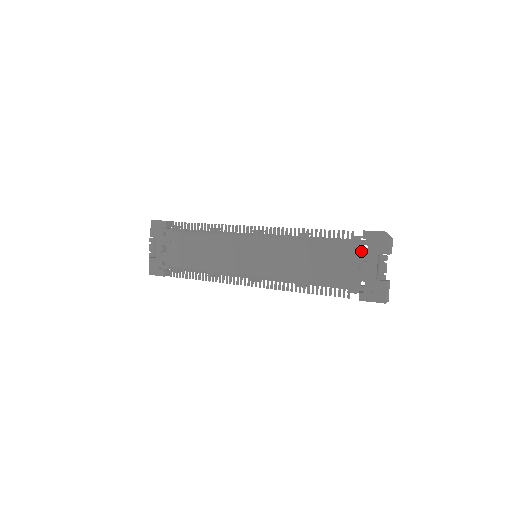
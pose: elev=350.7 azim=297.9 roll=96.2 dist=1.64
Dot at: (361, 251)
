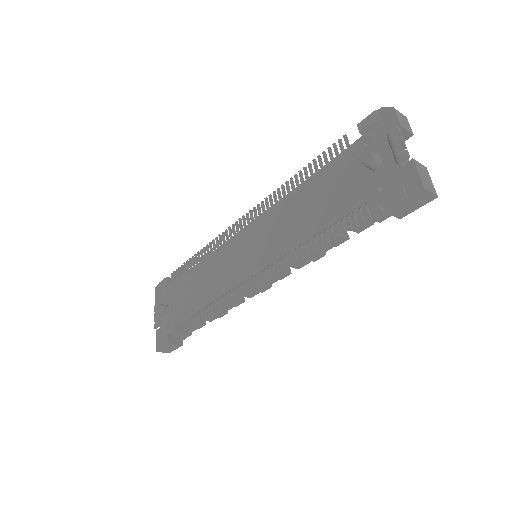
Dot at: (364, 150)
